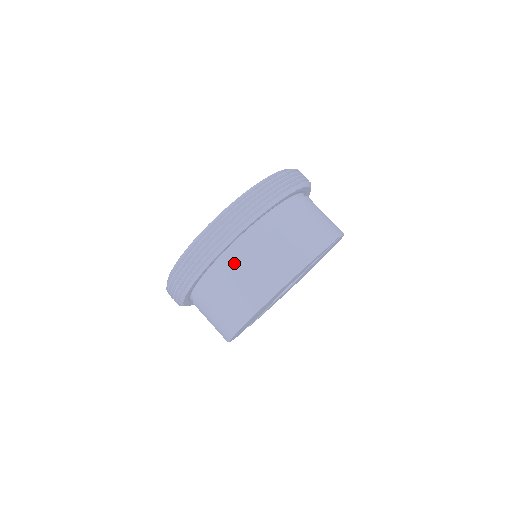
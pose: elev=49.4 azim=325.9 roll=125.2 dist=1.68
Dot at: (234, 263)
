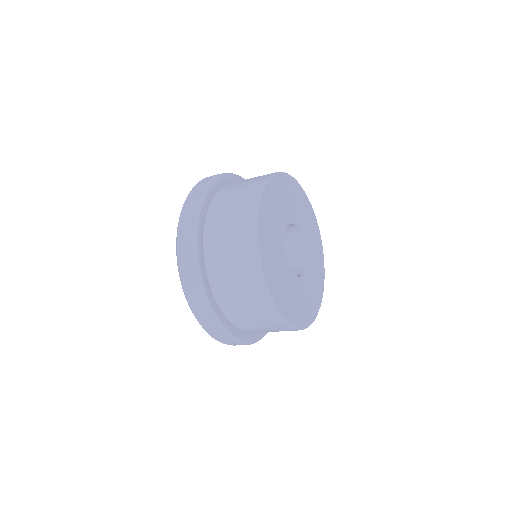
Dot at: (218, 272)
